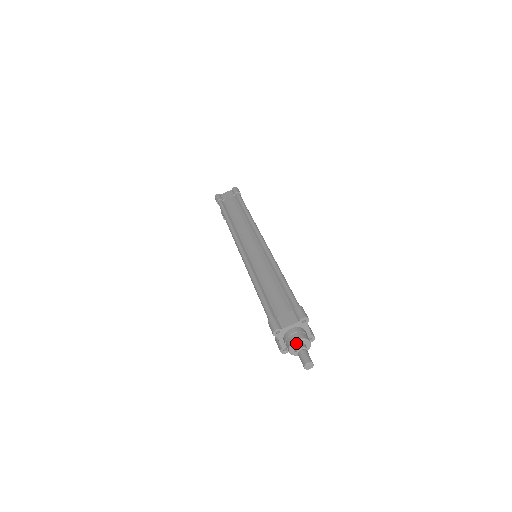
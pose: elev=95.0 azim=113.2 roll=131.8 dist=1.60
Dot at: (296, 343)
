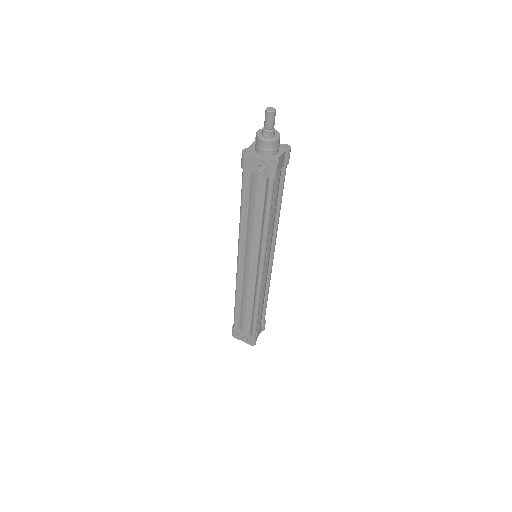
Dot at: occluded
